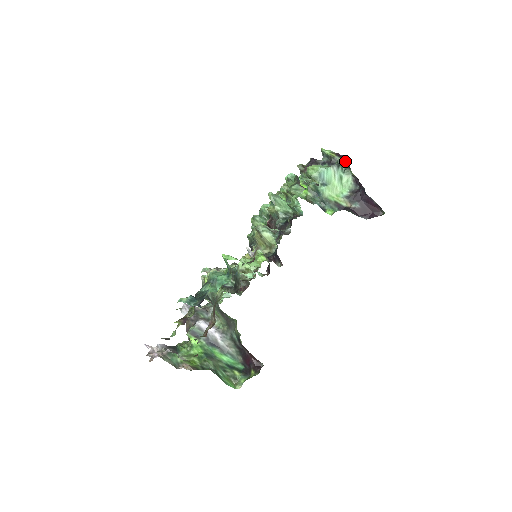
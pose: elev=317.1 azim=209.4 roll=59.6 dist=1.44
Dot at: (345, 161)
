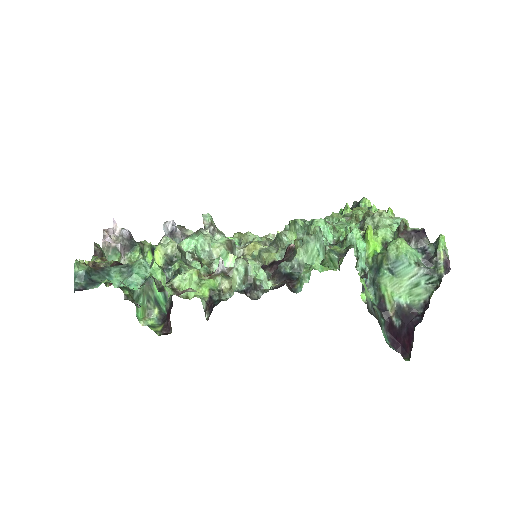
Dot at: occluded
